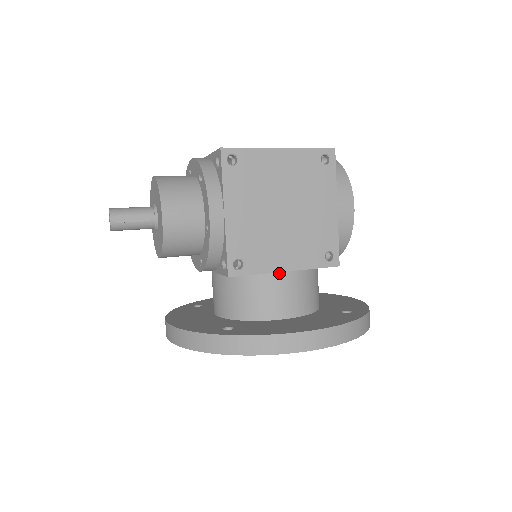
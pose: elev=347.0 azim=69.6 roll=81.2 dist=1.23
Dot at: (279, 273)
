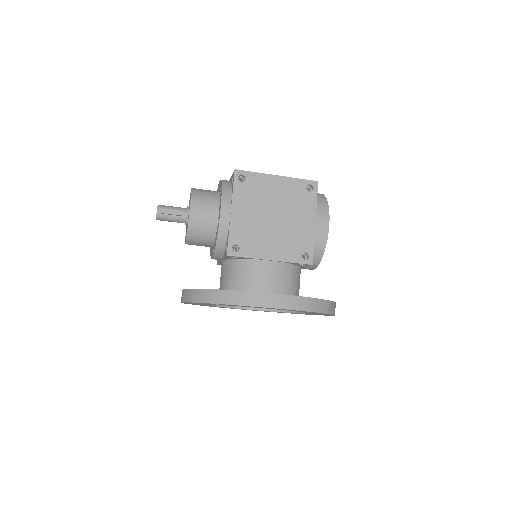
Dot at: (265, 261)
